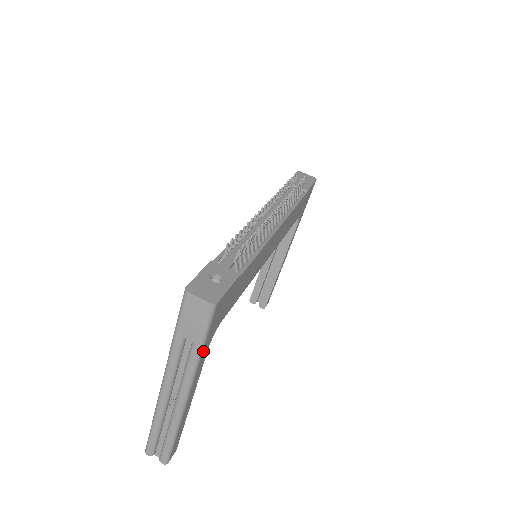
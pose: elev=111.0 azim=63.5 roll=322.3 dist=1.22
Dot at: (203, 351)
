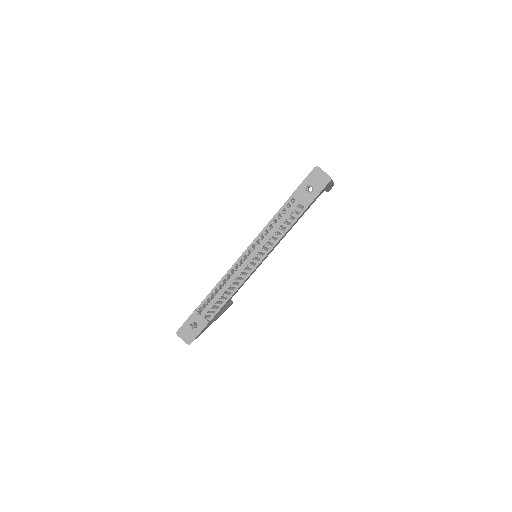
Dot at: occluded
